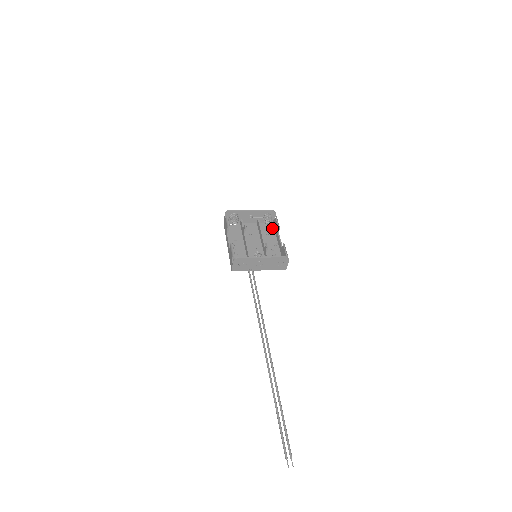
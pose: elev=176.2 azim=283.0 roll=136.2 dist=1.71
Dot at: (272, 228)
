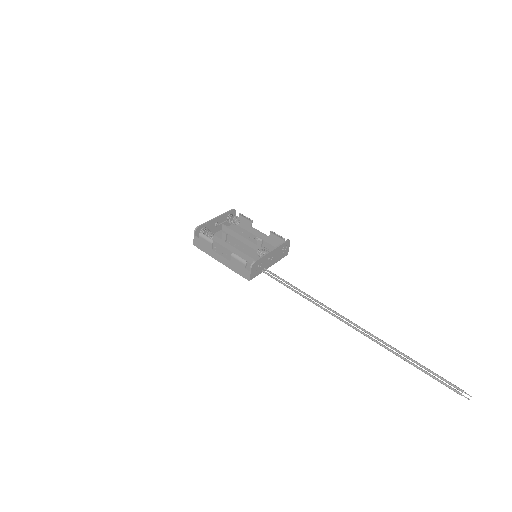
Dot at: (238, 227)
